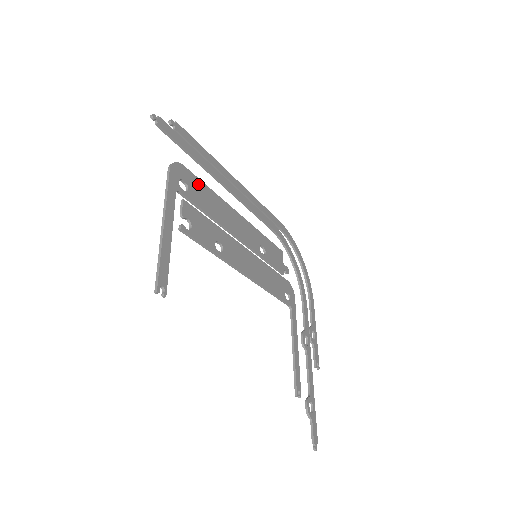
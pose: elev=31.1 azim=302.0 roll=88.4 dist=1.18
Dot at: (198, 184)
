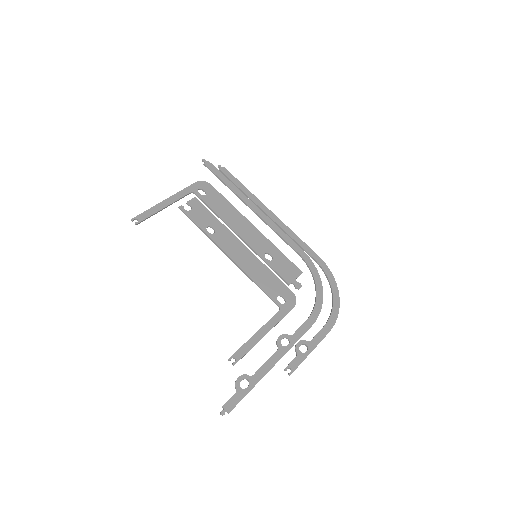
Dot at: (218, 197)
